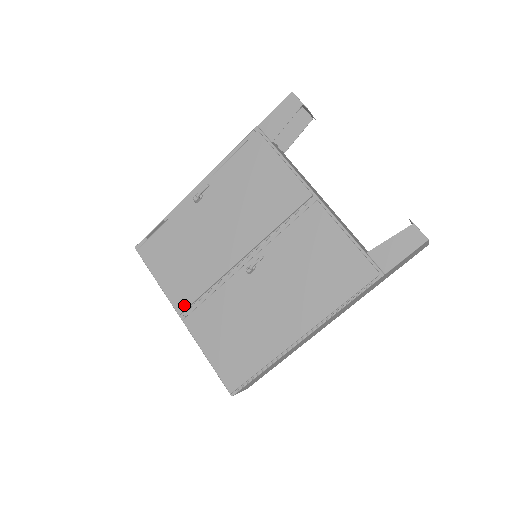
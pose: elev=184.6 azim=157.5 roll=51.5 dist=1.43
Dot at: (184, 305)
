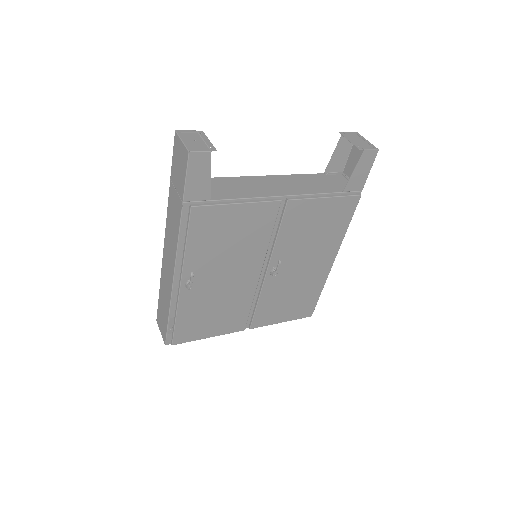
Dot at: (243, 325)
